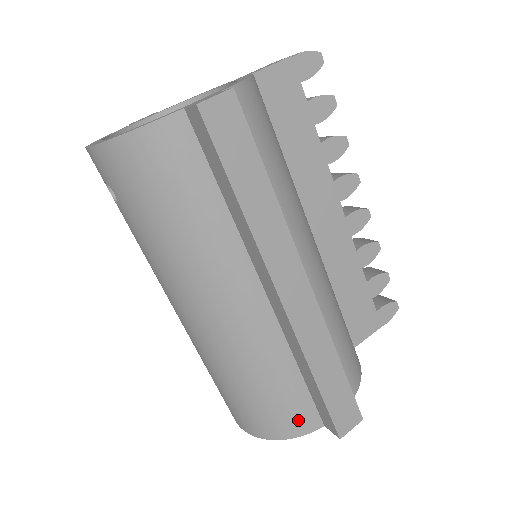
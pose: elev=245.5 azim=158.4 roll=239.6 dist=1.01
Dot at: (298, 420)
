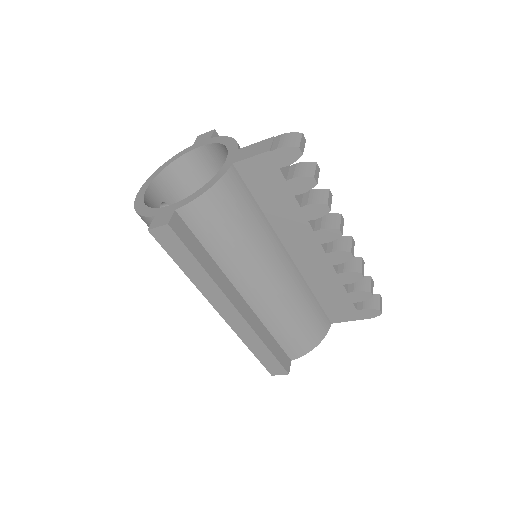
Dot at: occluded
